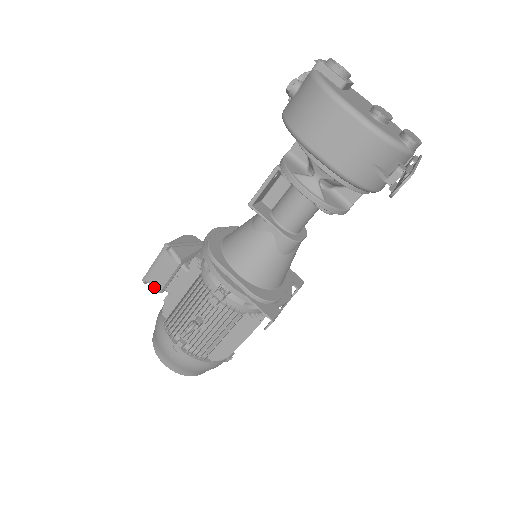
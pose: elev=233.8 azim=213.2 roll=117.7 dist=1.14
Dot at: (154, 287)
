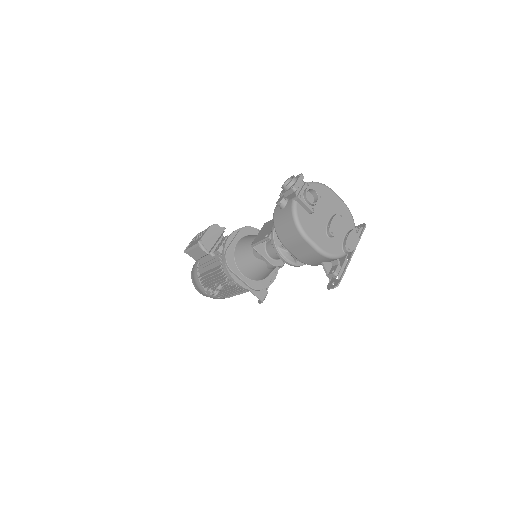
Dot at: (192, 257)
